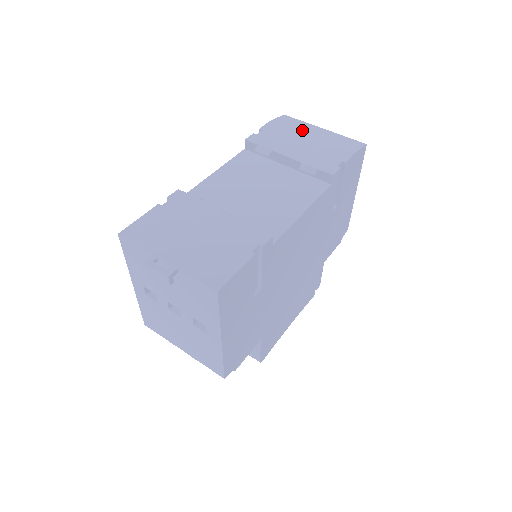
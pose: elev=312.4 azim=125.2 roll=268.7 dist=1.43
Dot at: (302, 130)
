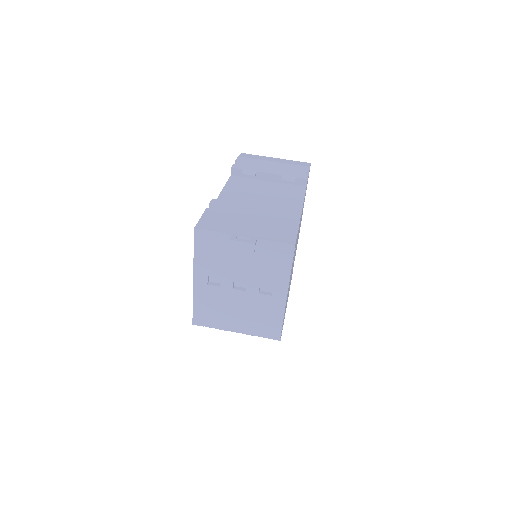
Dot at: (265, 159)
